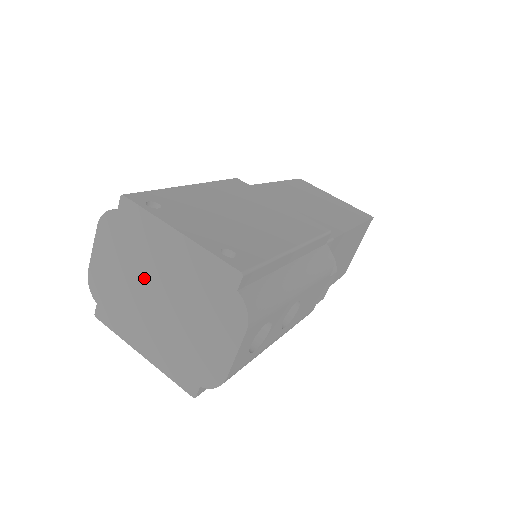
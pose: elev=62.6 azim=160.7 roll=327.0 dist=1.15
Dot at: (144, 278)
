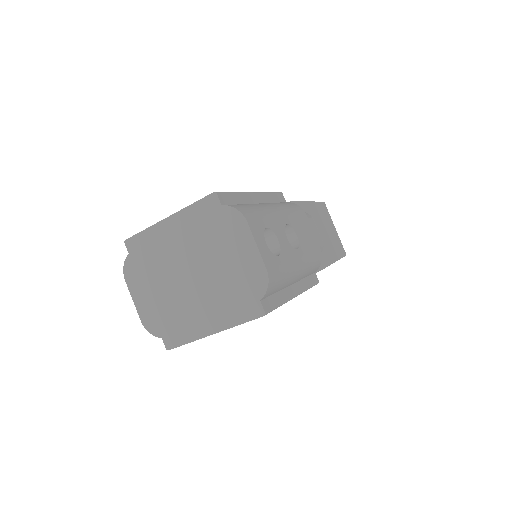
Dot at: (173, 275)
